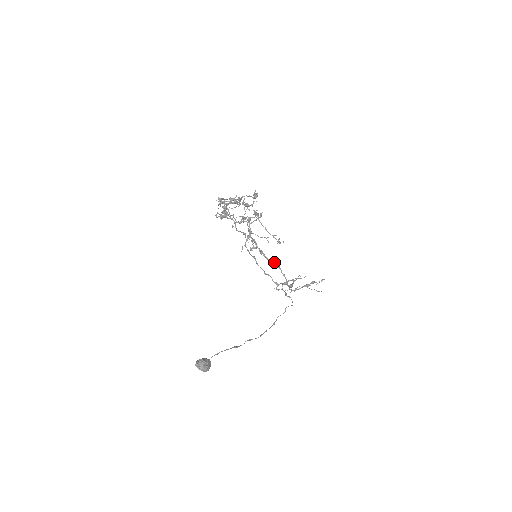
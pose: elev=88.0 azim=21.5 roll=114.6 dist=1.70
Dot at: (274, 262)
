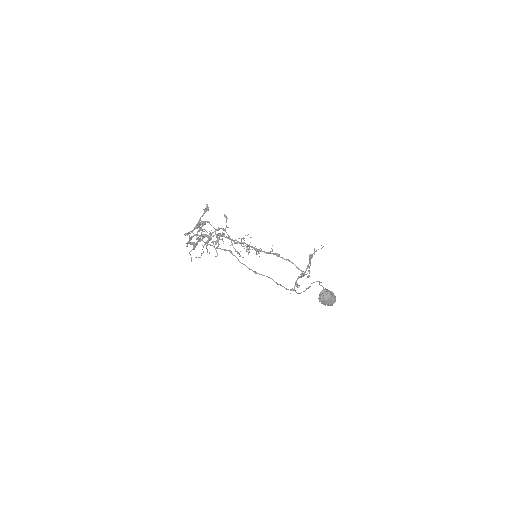
Dot at: (272, 253)
